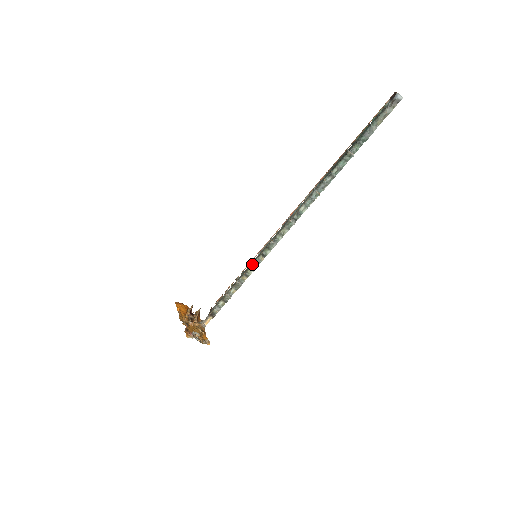
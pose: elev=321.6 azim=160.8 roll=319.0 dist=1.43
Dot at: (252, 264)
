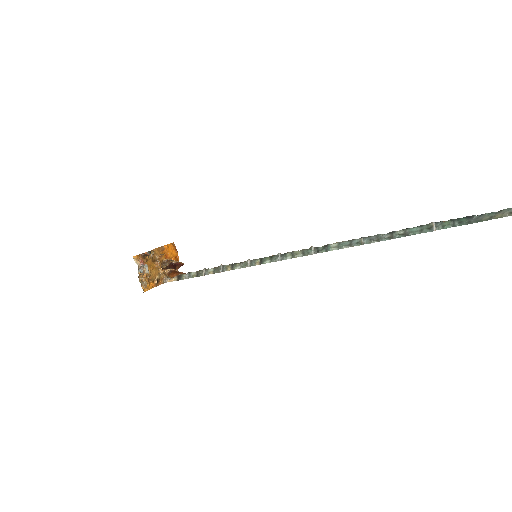
Dot at: occluded
